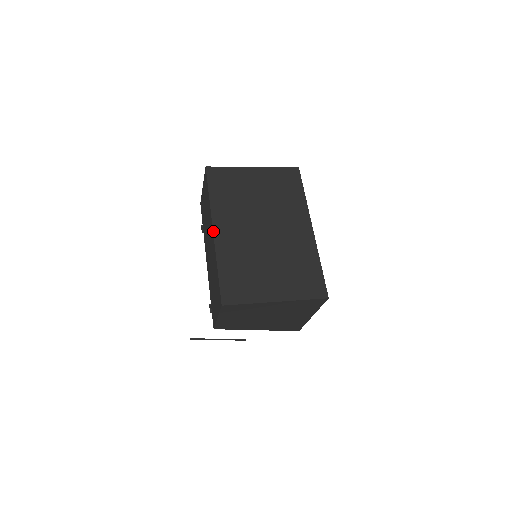
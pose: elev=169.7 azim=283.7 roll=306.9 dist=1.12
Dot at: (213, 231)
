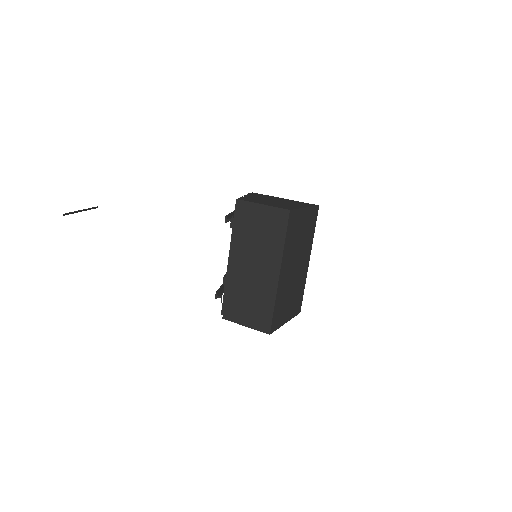
Dot at: (280, 275)
